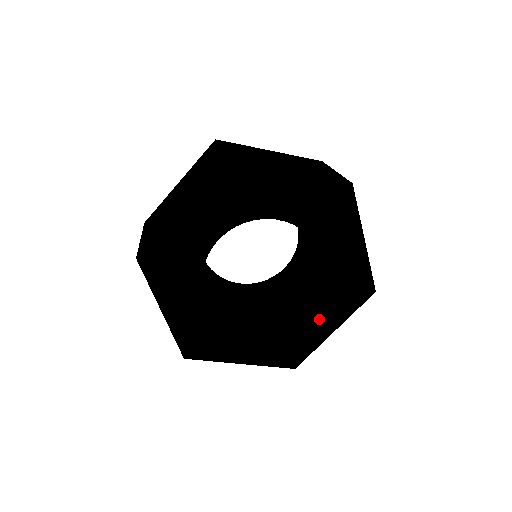
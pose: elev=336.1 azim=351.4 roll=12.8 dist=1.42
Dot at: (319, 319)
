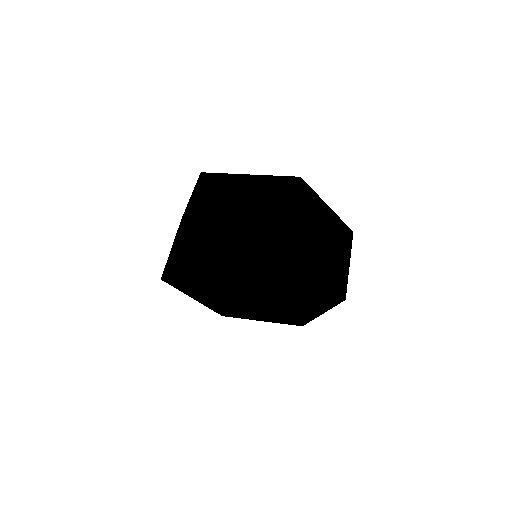
Dot at: (305, 308)
